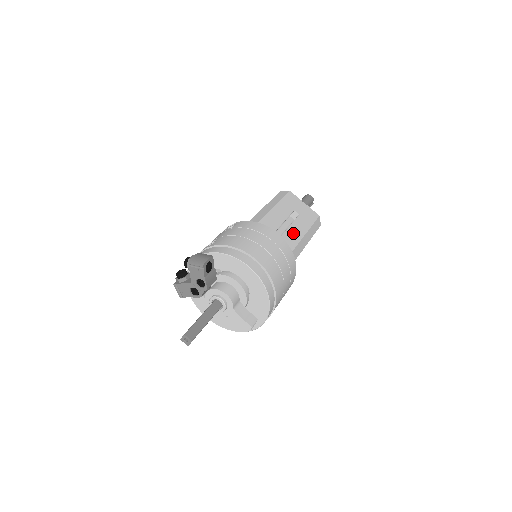
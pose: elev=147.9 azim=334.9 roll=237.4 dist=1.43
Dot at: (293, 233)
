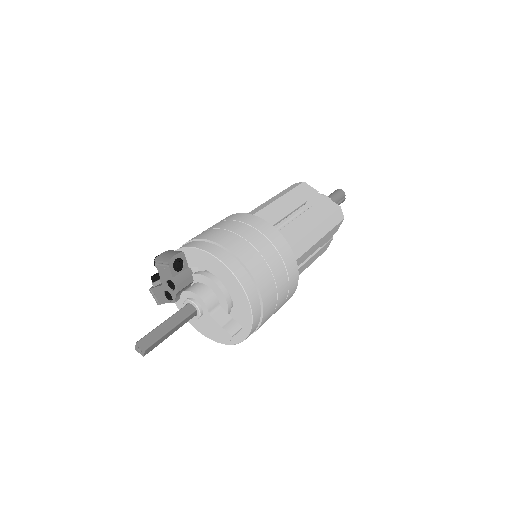
Dot at: (299, 226)
